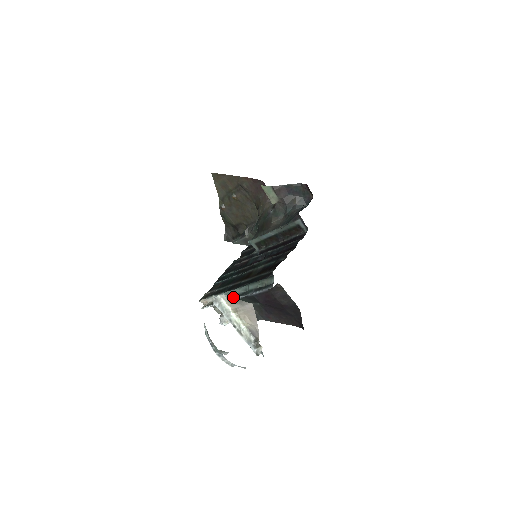
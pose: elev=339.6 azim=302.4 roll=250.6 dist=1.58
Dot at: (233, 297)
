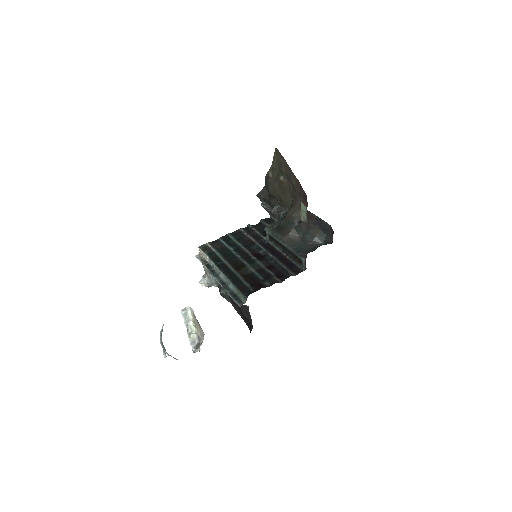
Dot at: (217, 277)
